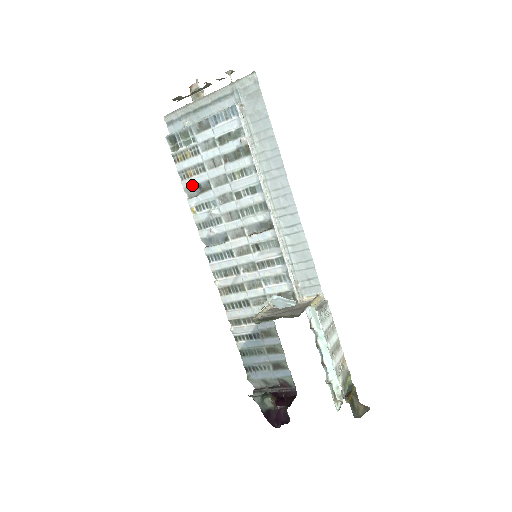
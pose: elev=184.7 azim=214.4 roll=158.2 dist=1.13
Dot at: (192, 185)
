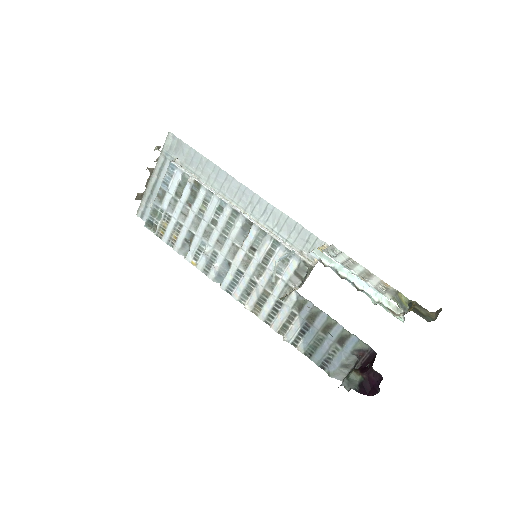
Dot at: (181, 244)
